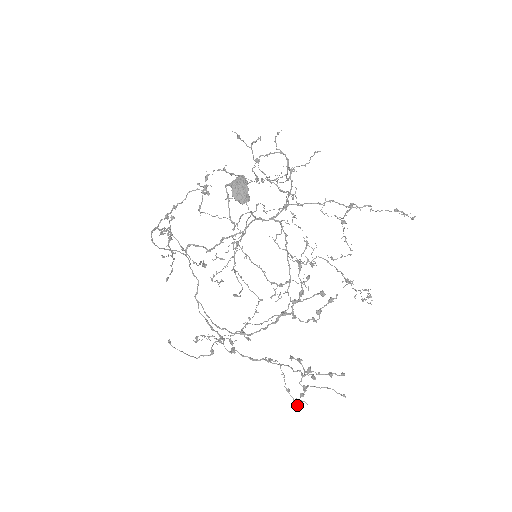
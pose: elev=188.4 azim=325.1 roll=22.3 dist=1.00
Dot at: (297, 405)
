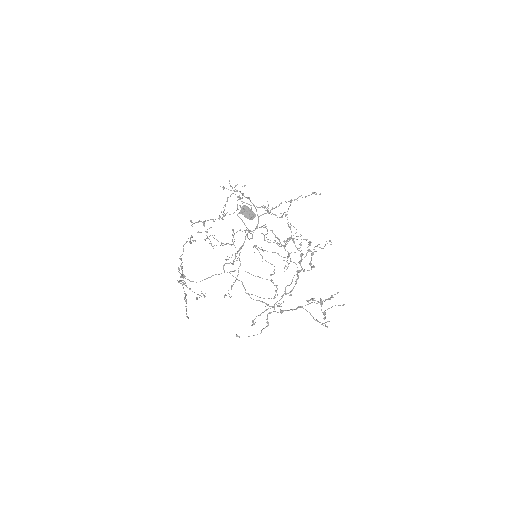
Dot at: (325, 325)
